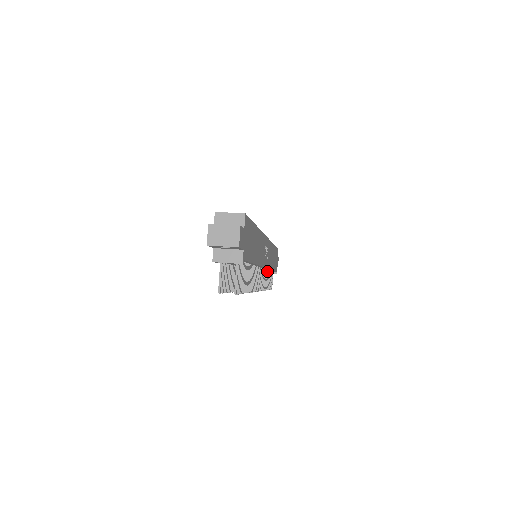
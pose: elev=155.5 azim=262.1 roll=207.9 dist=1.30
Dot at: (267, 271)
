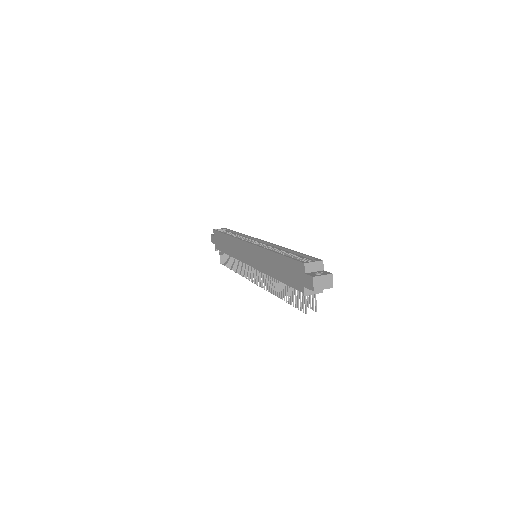
Dot at: occluded
